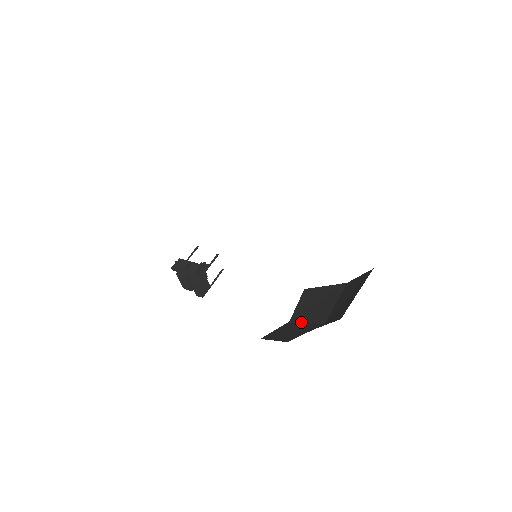
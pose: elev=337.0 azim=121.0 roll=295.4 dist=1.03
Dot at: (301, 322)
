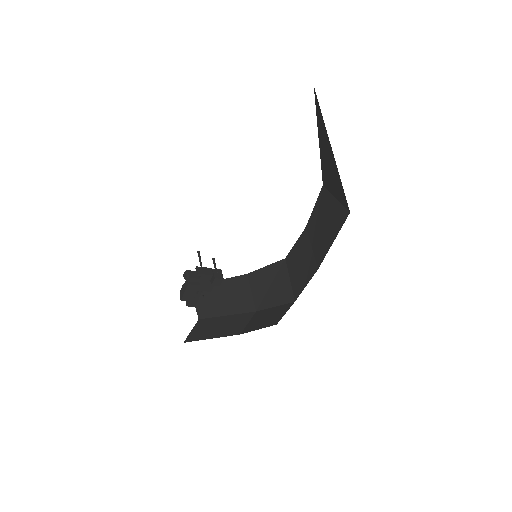
Dot at: (220, 316)
